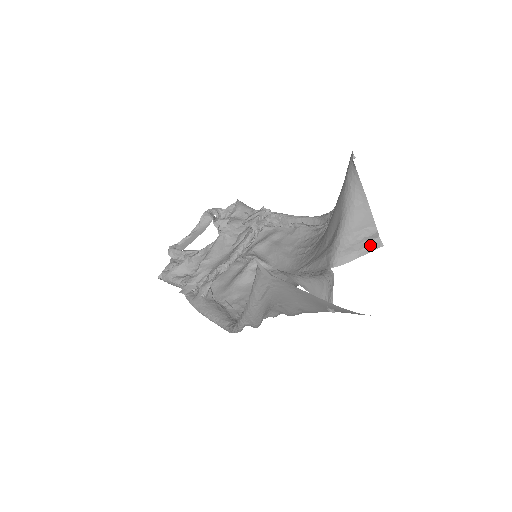
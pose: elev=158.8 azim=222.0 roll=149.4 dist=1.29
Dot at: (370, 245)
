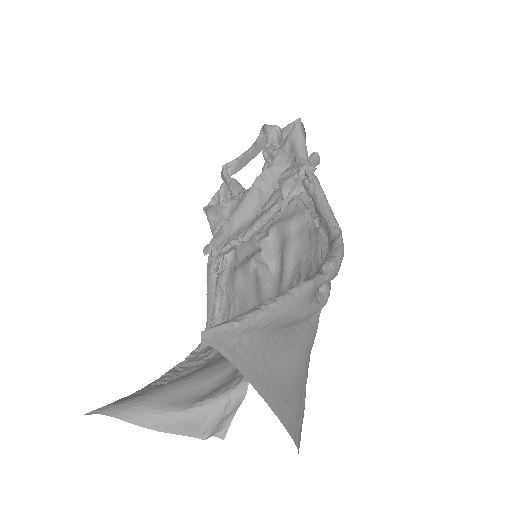
Dot at: occluded
